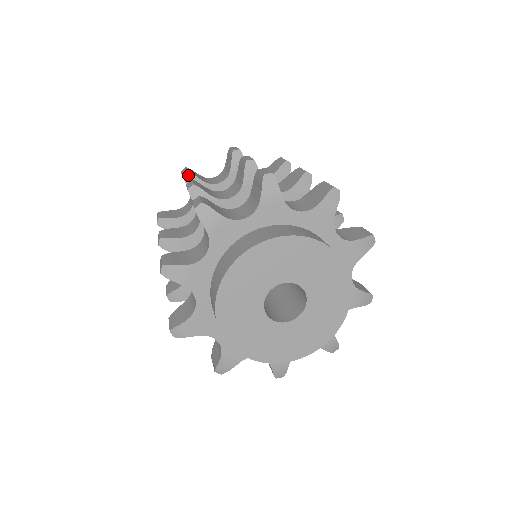
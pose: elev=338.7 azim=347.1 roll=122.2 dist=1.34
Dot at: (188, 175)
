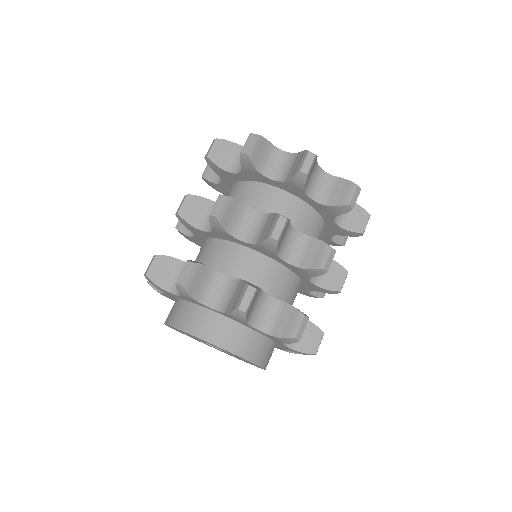
Dot at: (303, 176)
